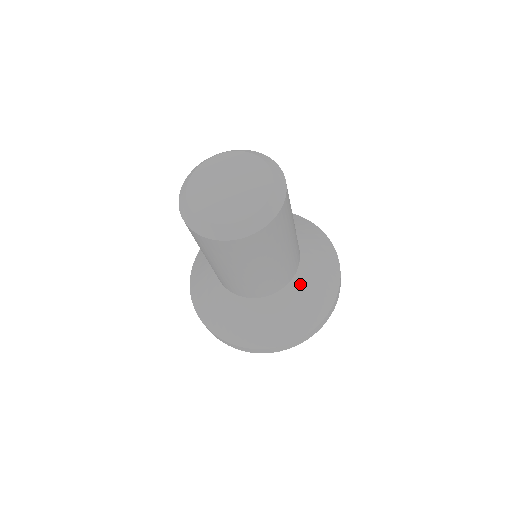
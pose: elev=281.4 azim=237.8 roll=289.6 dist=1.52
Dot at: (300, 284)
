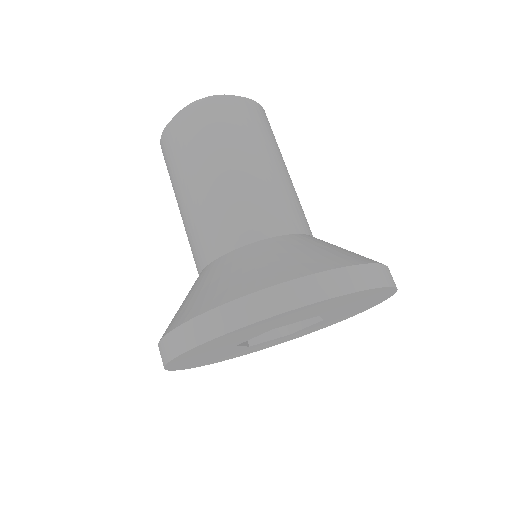
Dot at: (310, 239)
